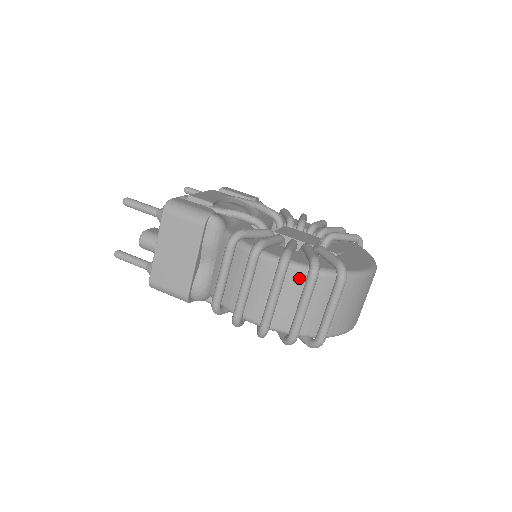
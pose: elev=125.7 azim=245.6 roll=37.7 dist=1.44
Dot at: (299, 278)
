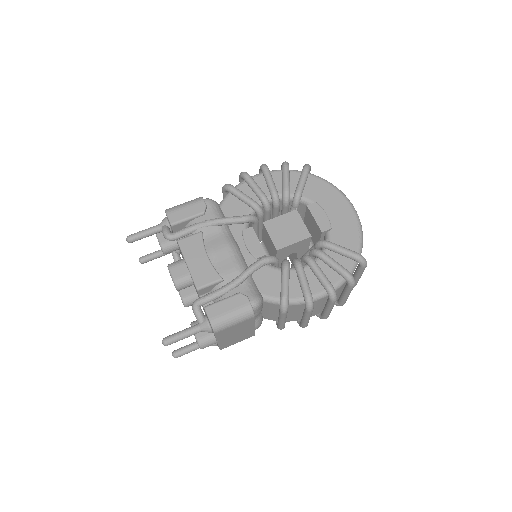
Dot at: (340, 288)
